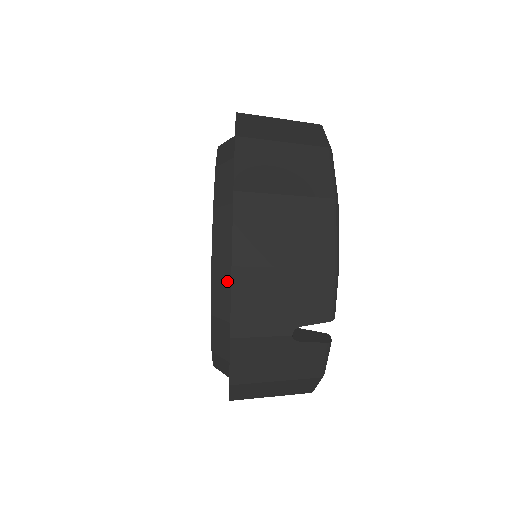
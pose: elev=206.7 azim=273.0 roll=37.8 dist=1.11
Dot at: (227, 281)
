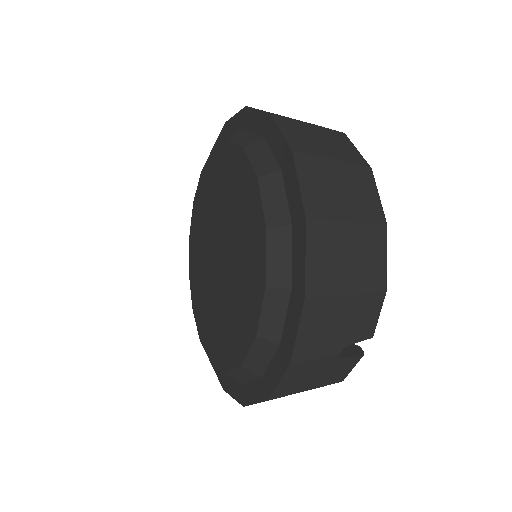
Dot at: (283, 305)
